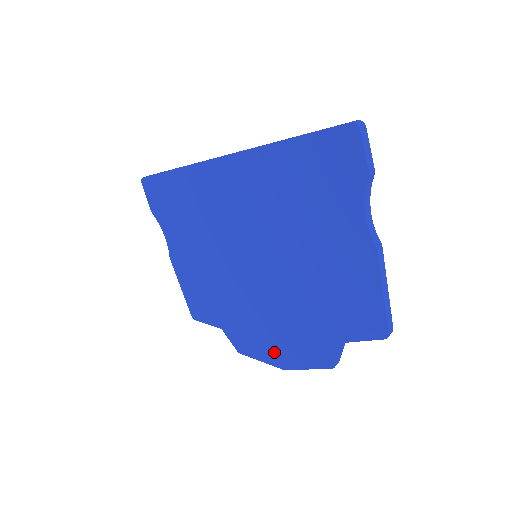
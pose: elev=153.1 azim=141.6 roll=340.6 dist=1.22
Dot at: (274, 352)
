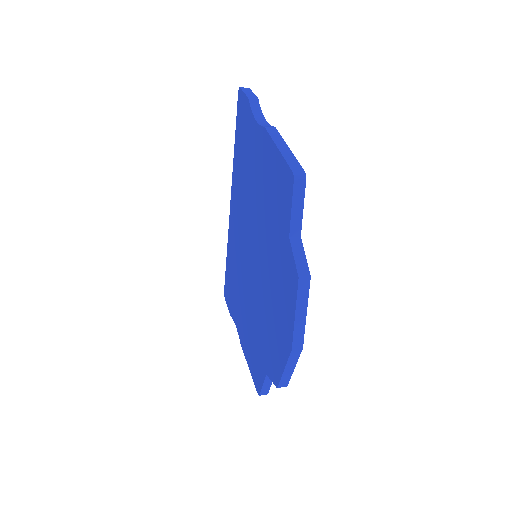
Dot at: (282, 338)
